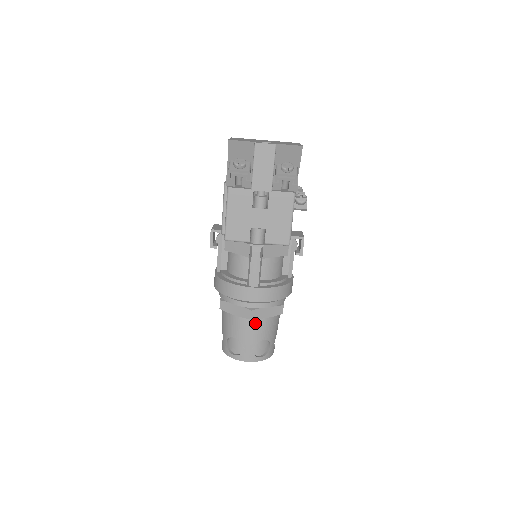
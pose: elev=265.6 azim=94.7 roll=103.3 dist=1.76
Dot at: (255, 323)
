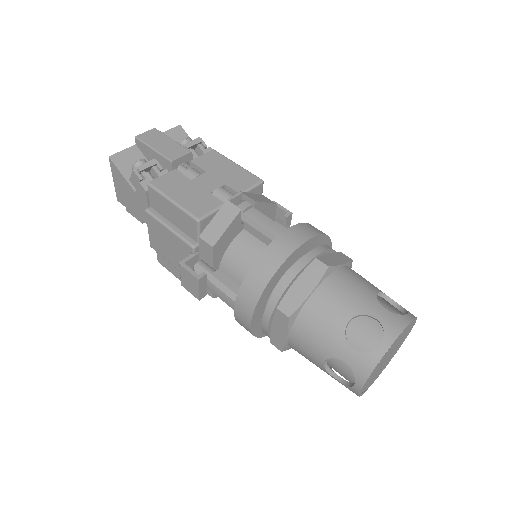
Dot at: (341, 277)
